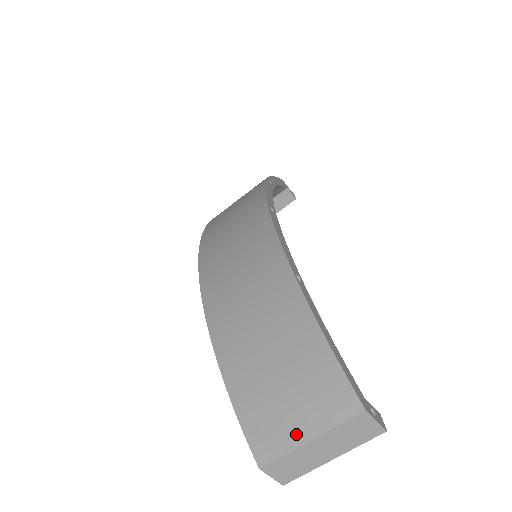
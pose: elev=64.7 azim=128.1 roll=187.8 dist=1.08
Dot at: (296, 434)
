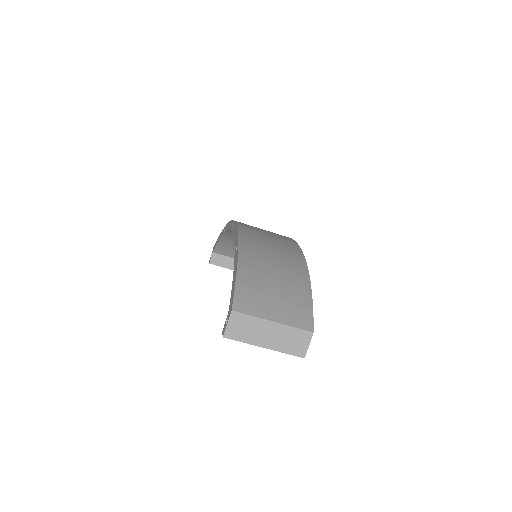
Dot at: (267, 313)
